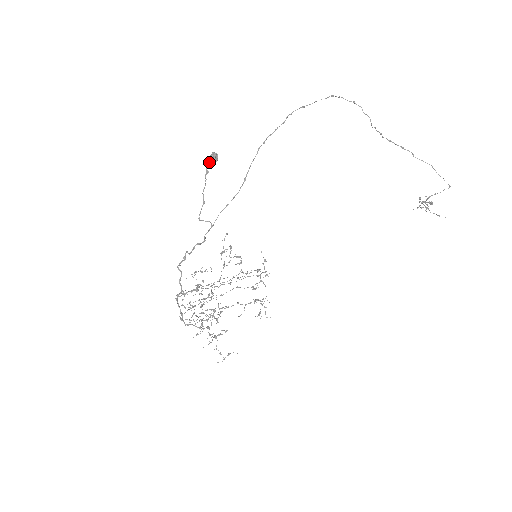
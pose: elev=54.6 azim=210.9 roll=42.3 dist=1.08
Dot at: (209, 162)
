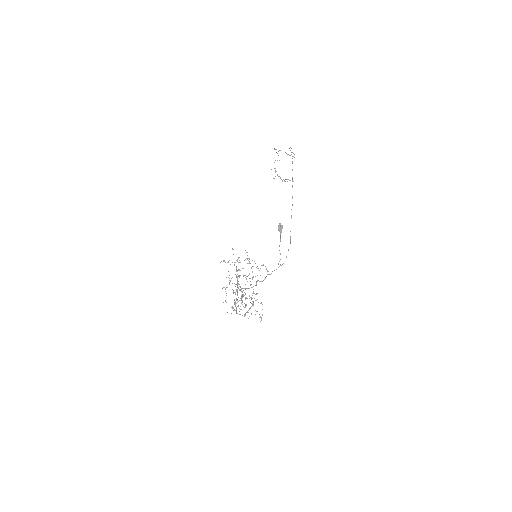
Dot at: occluded
